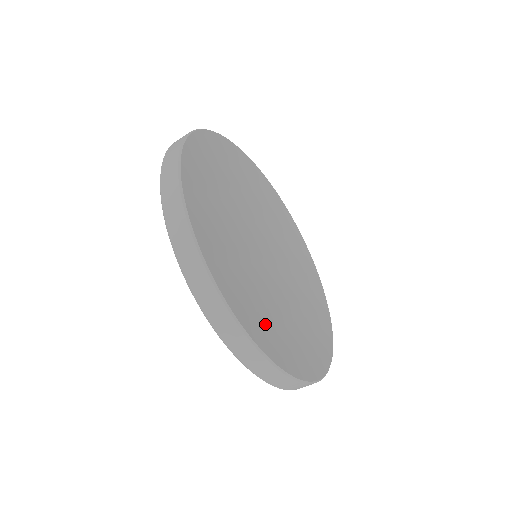
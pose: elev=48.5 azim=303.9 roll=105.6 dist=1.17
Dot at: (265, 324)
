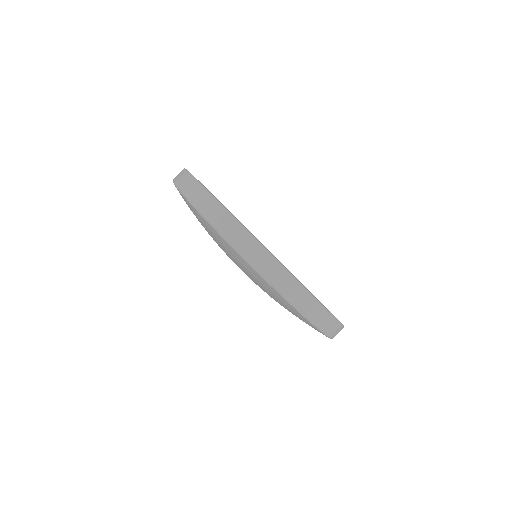
Dot at: occluded
